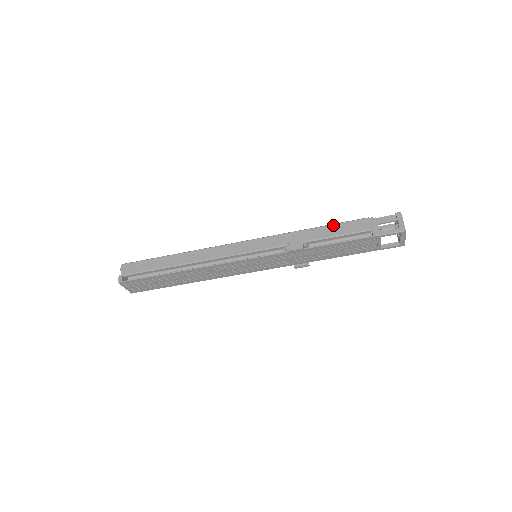
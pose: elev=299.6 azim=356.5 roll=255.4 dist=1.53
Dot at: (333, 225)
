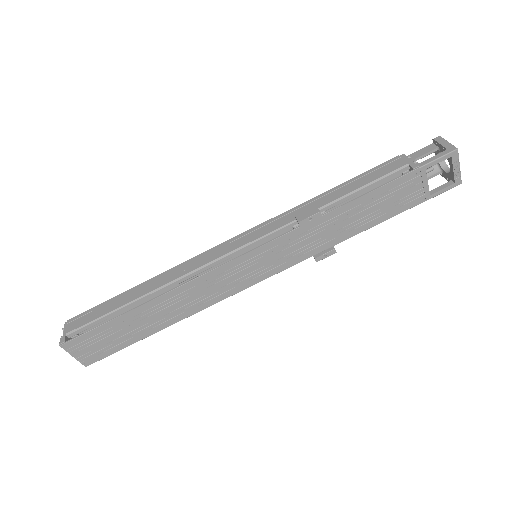
Dot at: (352, 179)
